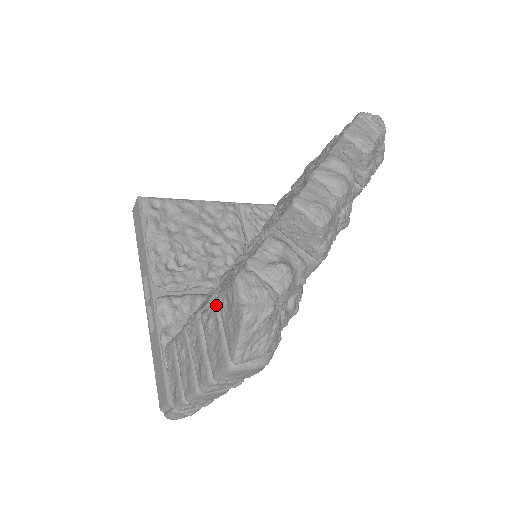
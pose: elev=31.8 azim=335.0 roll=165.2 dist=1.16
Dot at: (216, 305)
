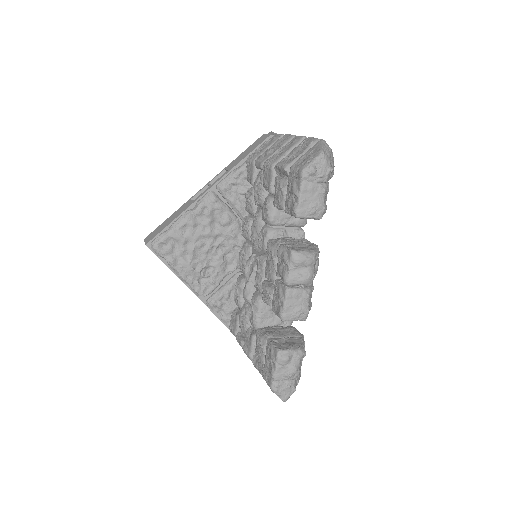
Dot at: occluded
